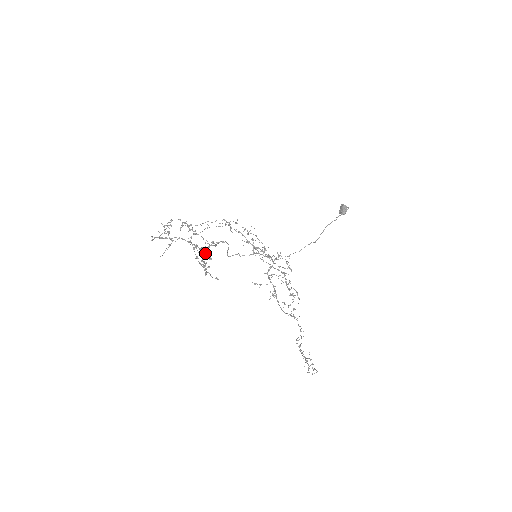
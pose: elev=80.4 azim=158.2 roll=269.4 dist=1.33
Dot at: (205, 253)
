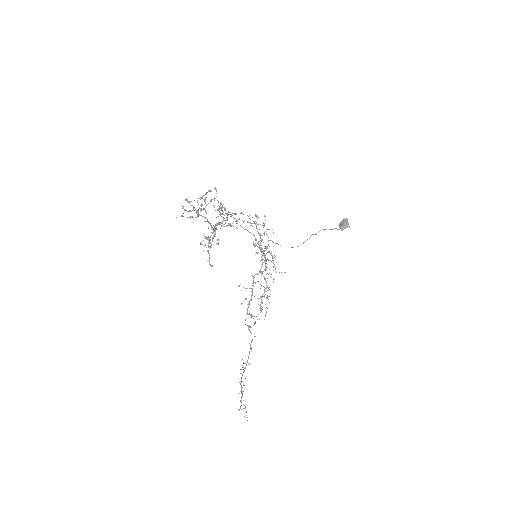
Dot at: occluded
